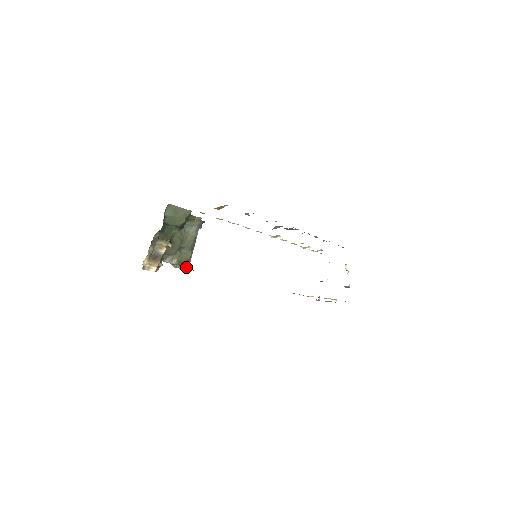
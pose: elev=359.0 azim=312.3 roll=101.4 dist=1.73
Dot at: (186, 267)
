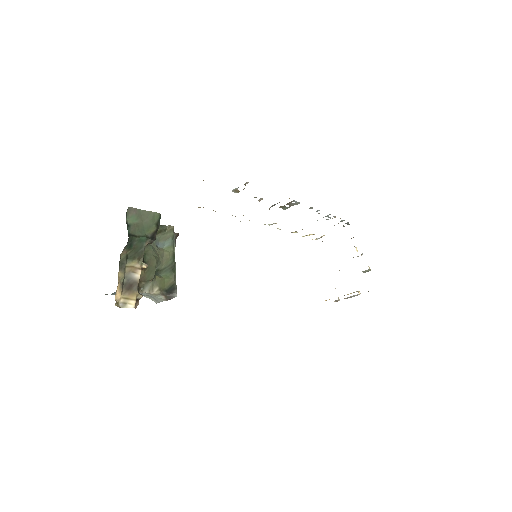
Dot at: (173, 295)
